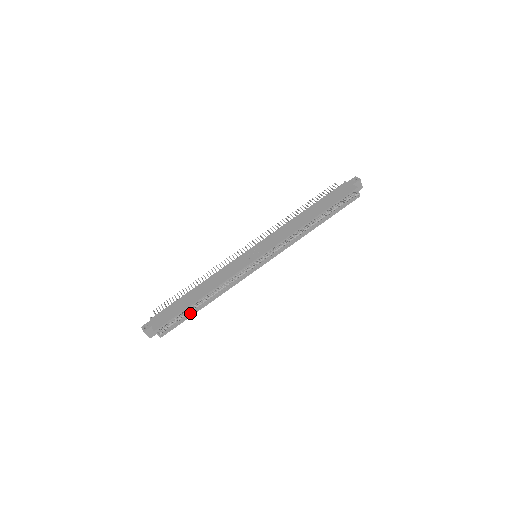
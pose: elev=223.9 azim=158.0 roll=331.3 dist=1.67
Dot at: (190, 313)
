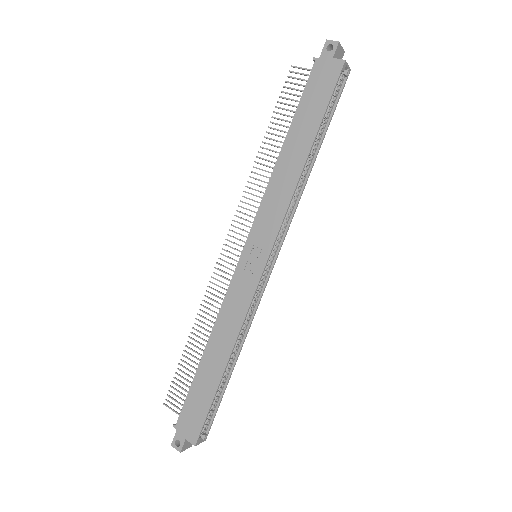
Dot at: (222, 388)
